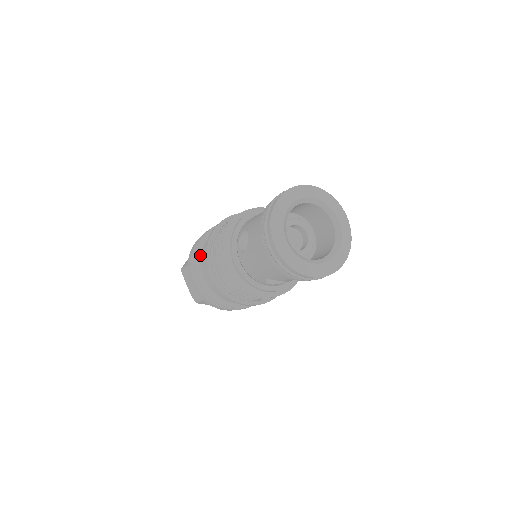
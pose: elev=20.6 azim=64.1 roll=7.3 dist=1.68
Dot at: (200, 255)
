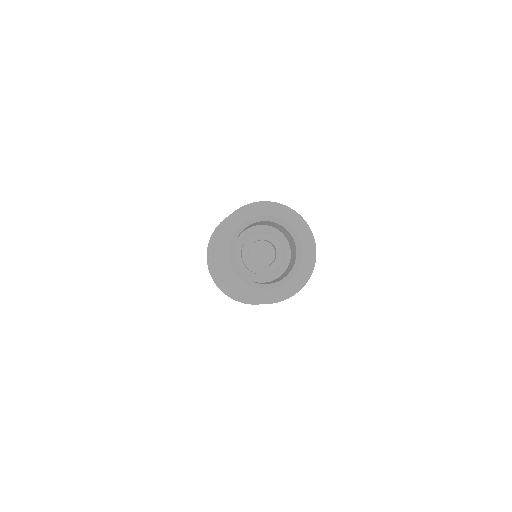
Dot at: occluded
